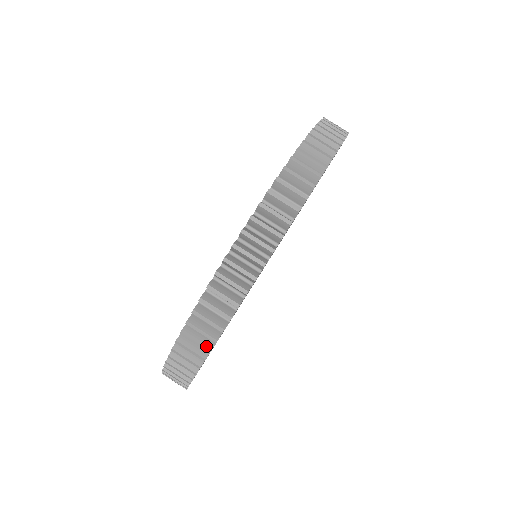
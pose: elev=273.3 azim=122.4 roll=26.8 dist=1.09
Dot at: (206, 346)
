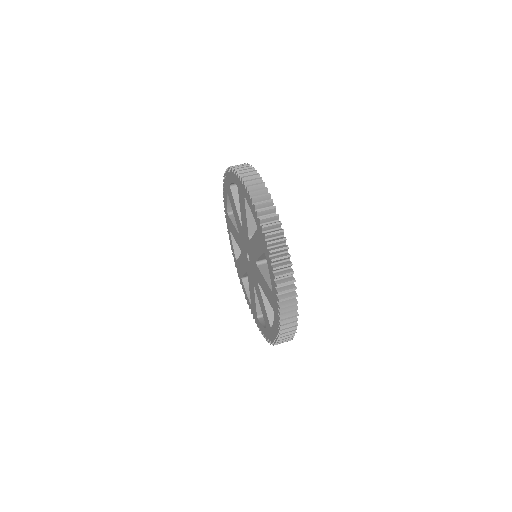
Dot at: (295, 320)
